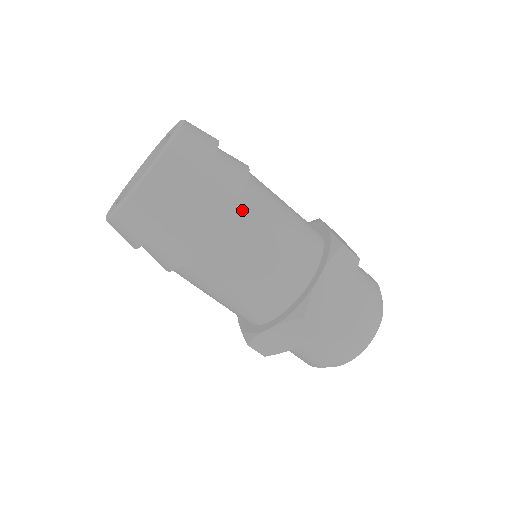
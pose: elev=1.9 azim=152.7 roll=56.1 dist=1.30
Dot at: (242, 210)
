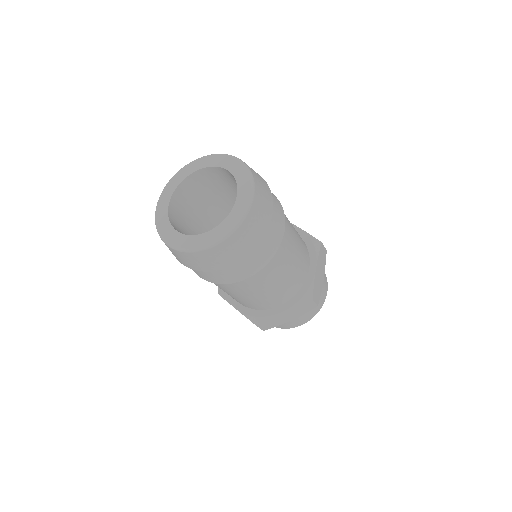
Dot at: (285, 231)
